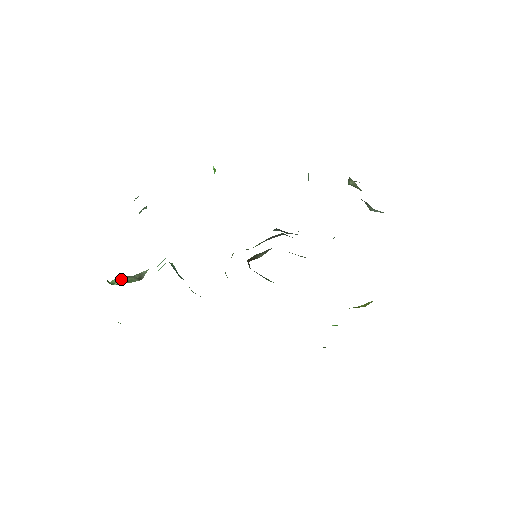
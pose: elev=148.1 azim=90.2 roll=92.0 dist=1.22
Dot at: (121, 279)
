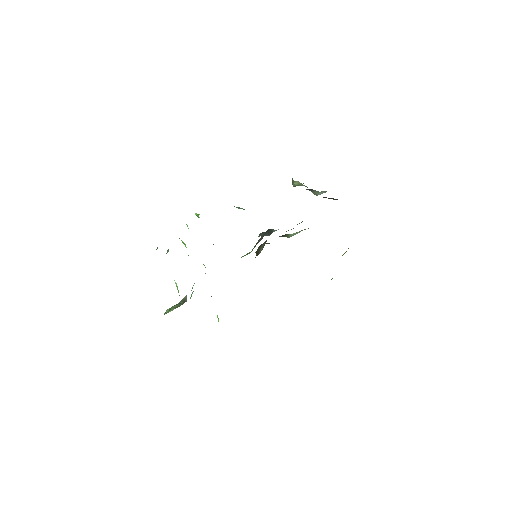
Dot at: (171, 308)
